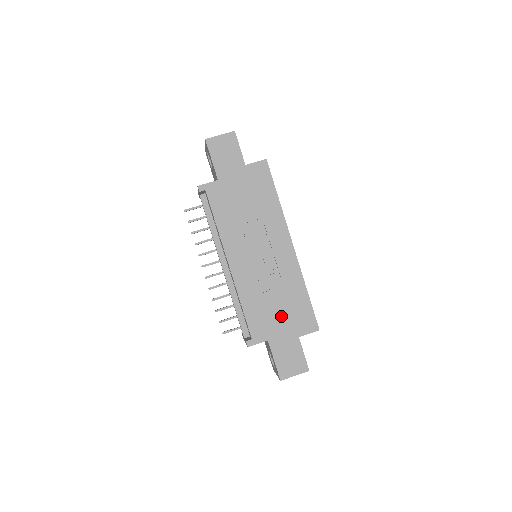
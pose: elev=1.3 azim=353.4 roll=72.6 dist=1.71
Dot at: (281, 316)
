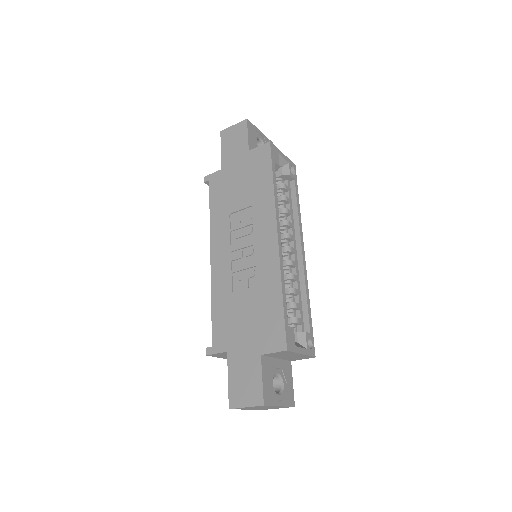
Dot at: (247, 323)
